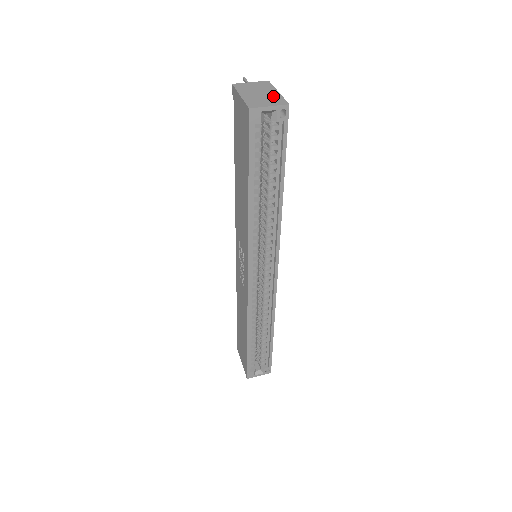
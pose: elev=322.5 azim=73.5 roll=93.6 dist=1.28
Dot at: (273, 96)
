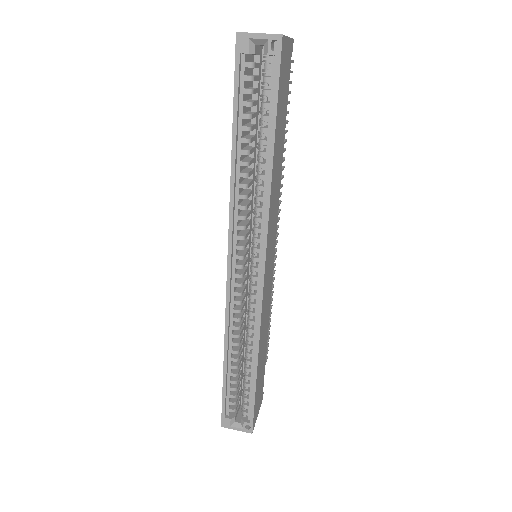
Dot at: occluded
